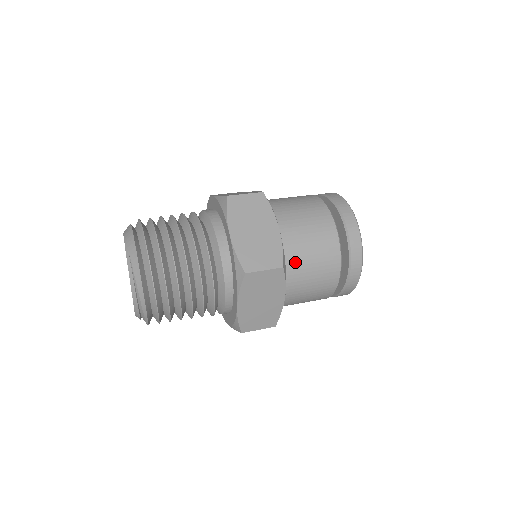
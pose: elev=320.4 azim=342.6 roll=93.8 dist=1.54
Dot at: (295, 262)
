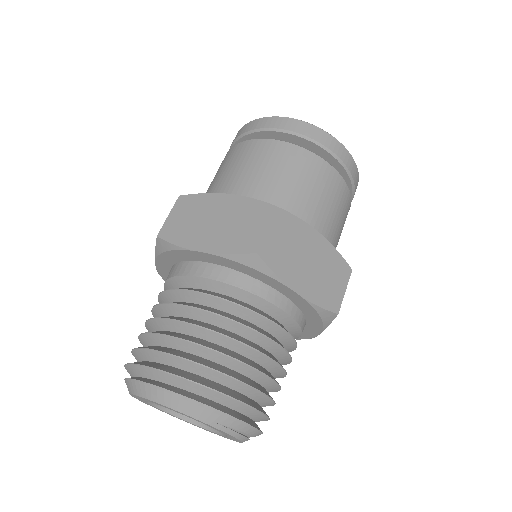
Dot at: (333, 244)
